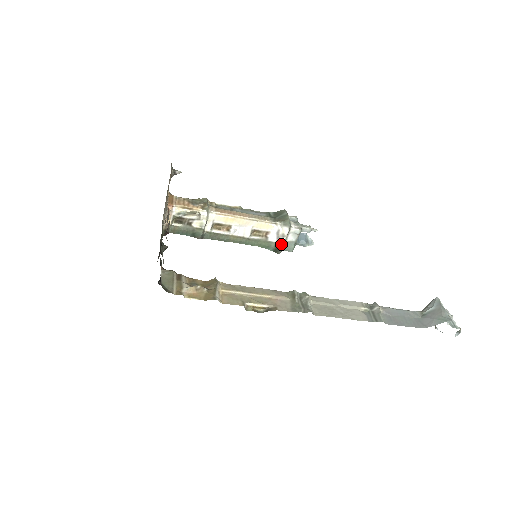
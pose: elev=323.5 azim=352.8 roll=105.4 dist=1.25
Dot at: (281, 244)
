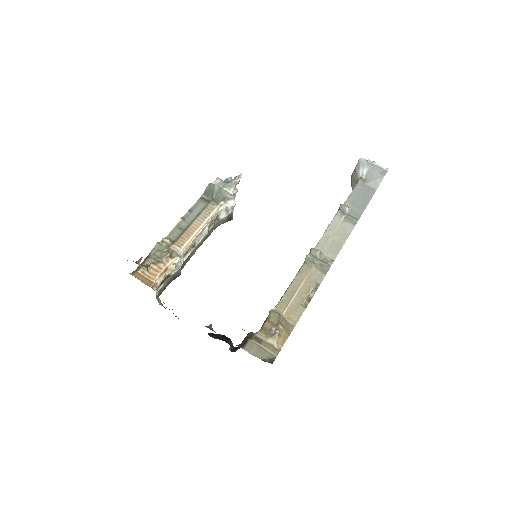
Dot at: (232, 213)
